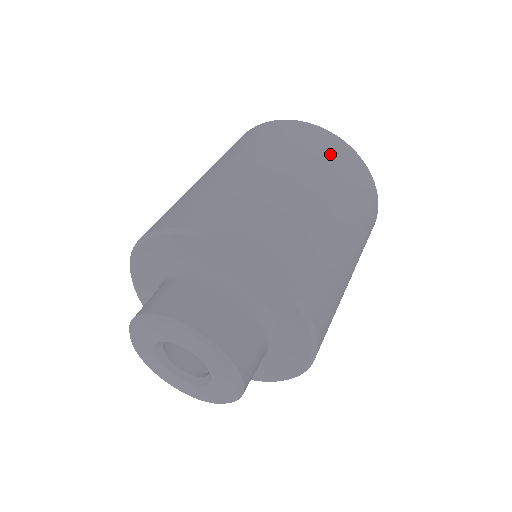
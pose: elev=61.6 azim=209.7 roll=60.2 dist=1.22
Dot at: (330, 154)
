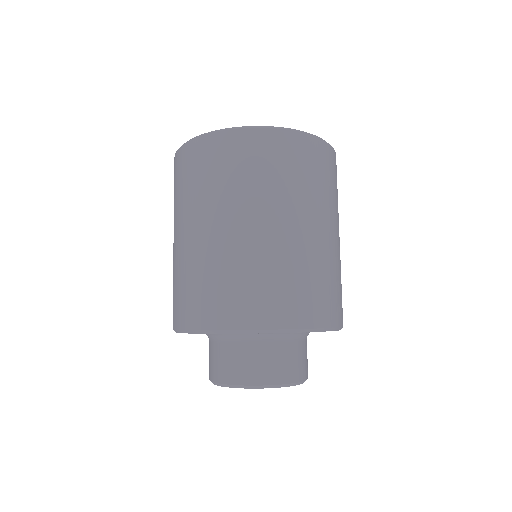
Dot at: (288, 162)
